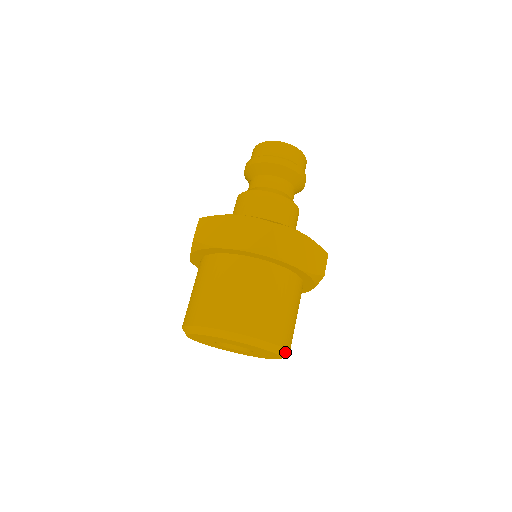
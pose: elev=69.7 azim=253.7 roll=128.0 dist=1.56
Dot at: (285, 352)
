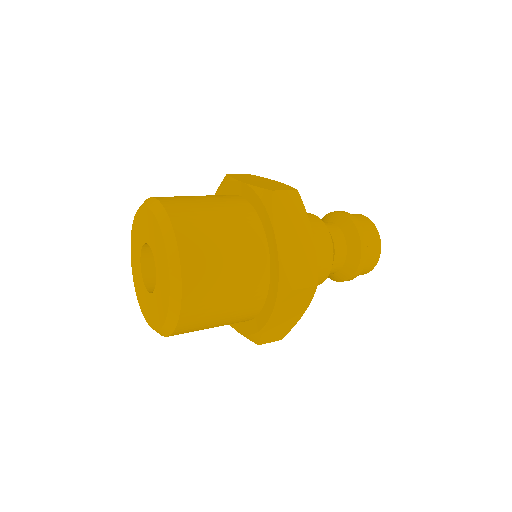
Dot at: (178, 294)
